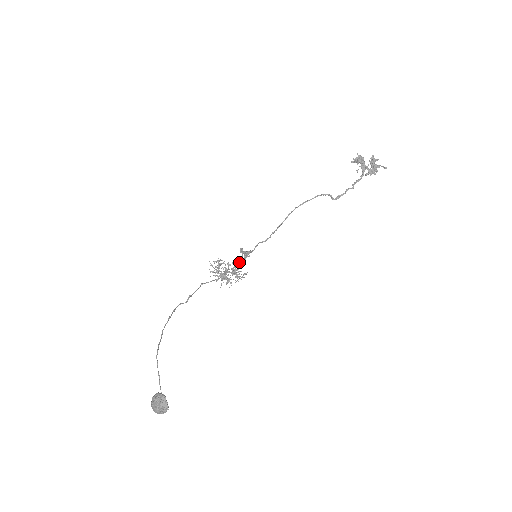
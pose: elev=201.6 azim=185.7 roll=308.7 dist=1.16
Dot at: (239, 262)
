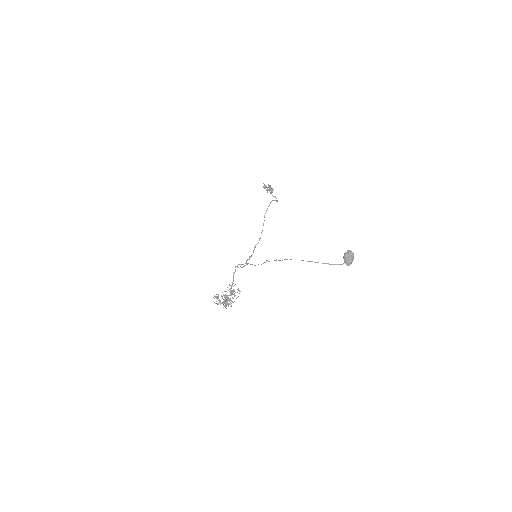
Dot at: (251, 264)
